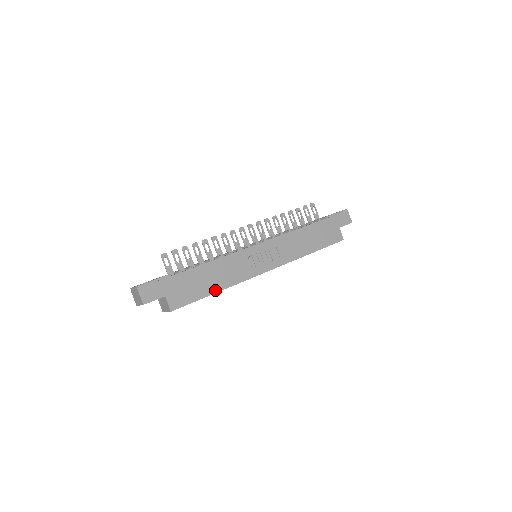
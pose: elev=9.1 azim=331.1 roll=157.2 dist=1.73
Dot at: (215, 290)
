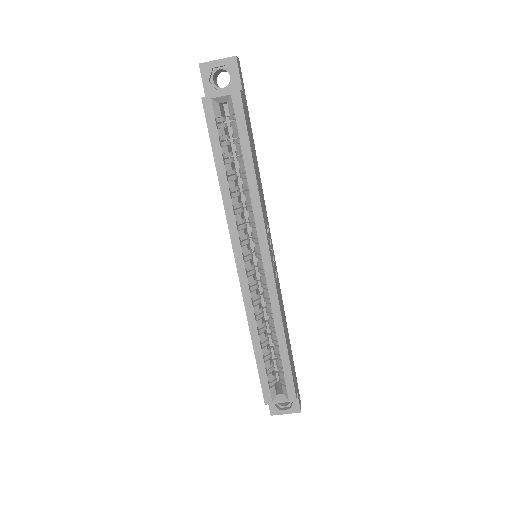
Dot at: (255, 169)
